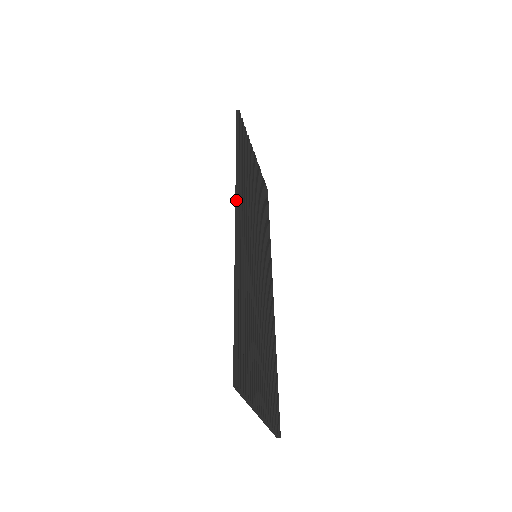
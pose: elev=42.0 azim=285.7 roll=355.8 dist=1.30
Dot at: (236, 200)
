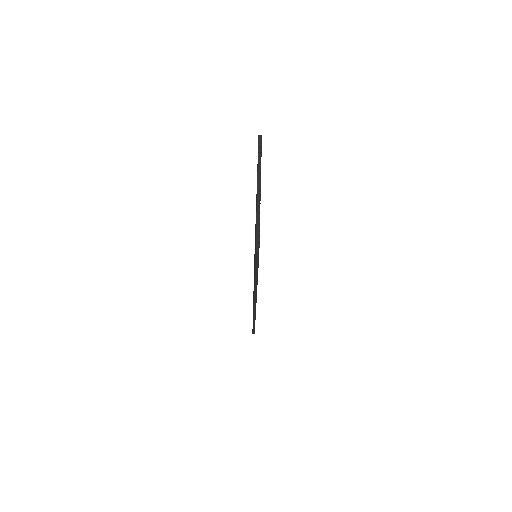
Dot at: occluded
